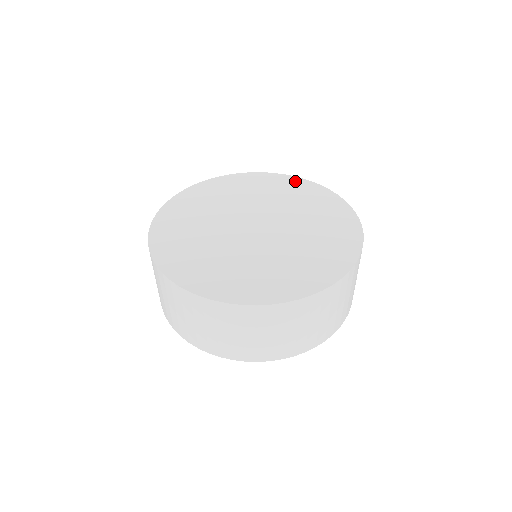
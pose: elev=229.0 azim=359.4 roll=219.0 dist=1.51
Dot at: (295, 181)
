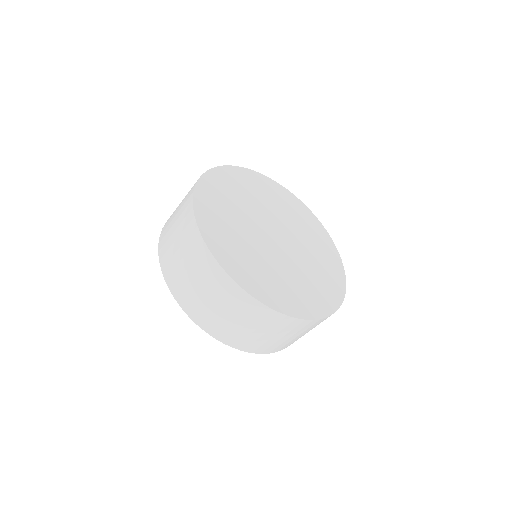
Dot at: (297, 202)
